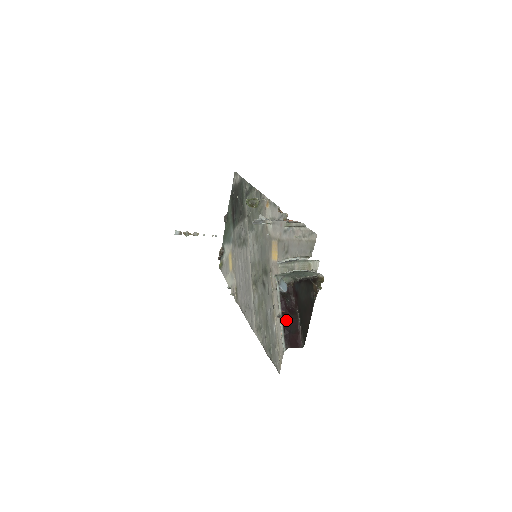
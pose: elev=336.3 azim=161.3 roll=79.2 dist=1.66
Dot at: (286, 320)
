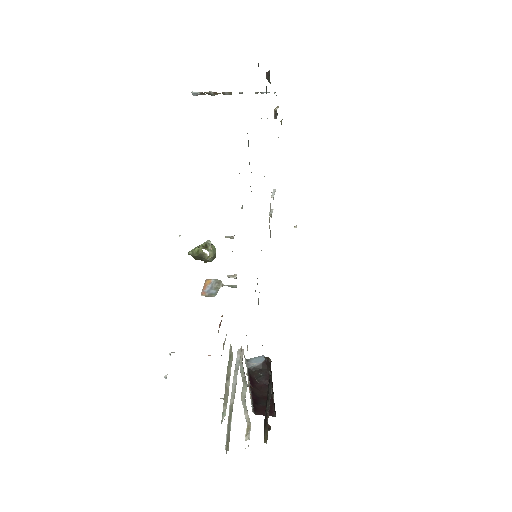
Dot at: (254, 395)
